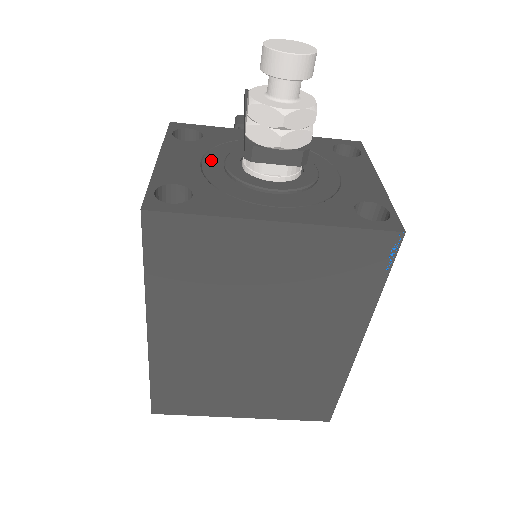
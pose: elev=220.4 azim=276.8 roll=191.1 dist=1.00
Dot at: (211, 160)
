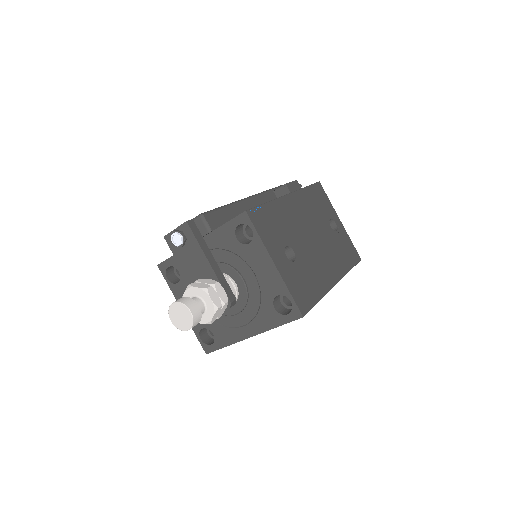
Dot at: occluded
